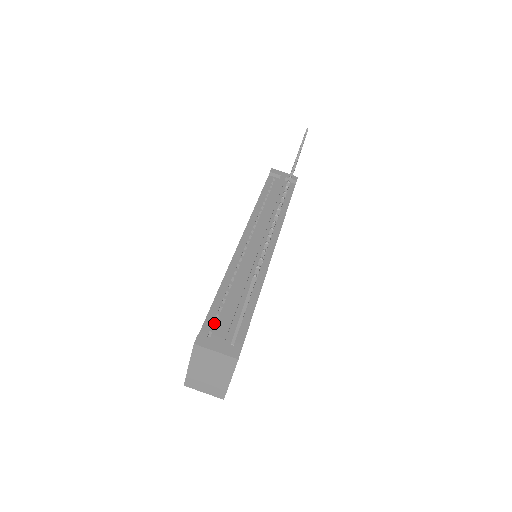
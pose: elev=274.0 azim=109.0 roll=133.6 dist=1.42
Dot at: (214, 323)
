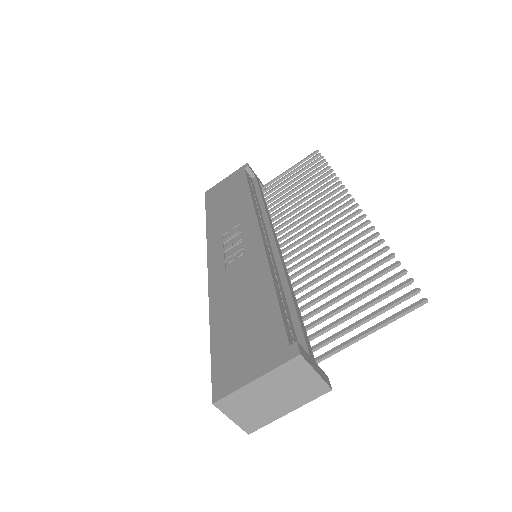
Dot at: (290, 330)
